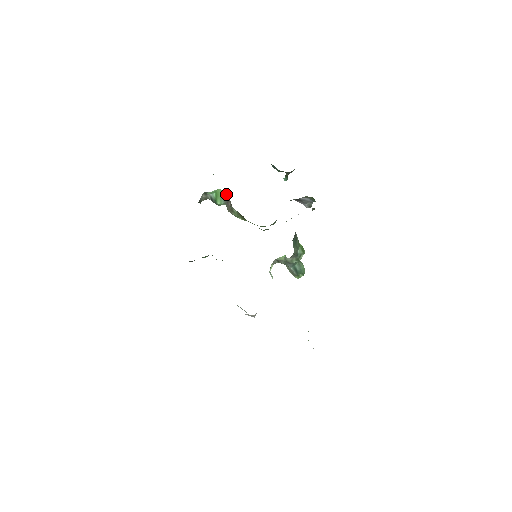
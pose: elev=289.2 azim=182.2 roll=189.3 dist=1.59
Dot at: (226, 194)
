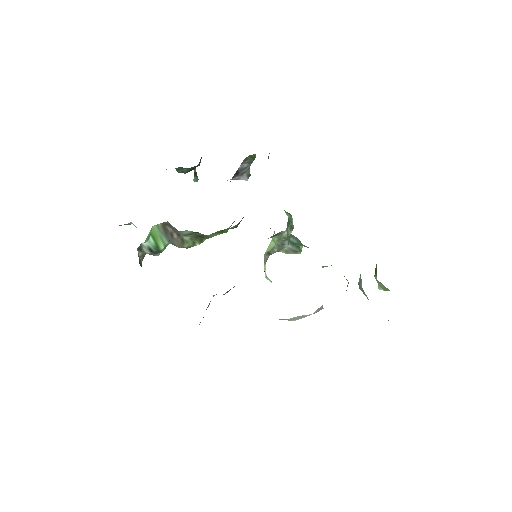
Dot at: (164, 227)
